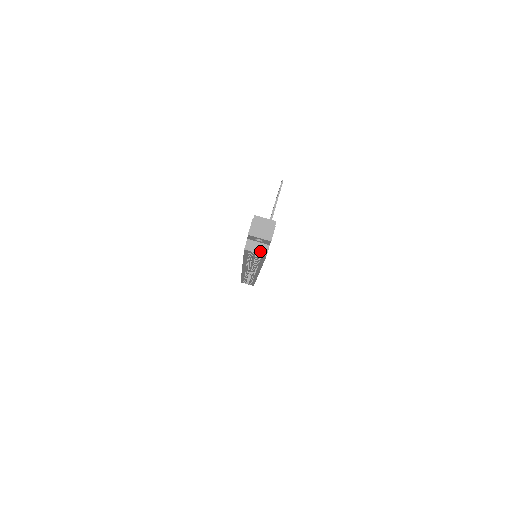
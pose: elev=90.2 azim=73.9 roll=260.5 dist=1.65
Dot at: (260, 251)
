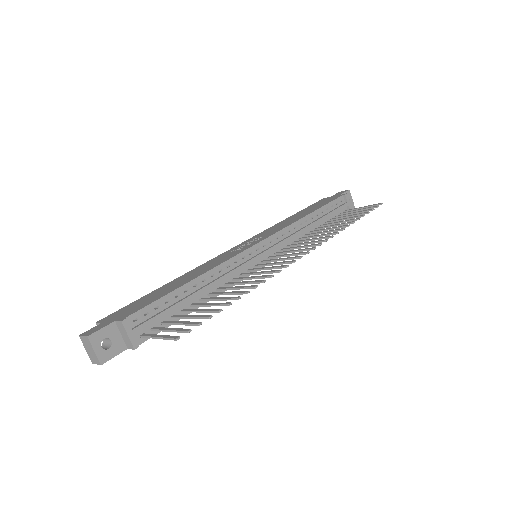
Dot at: occluded
